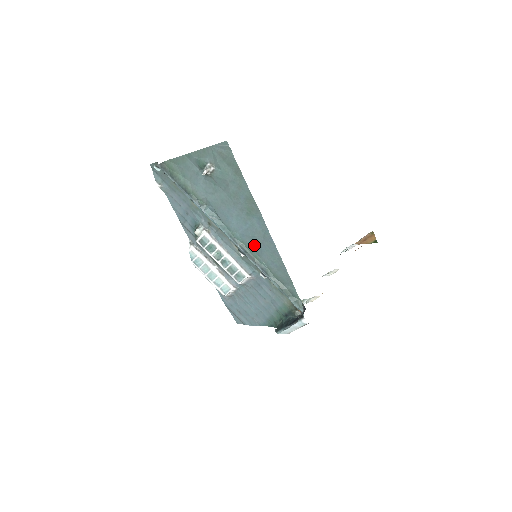
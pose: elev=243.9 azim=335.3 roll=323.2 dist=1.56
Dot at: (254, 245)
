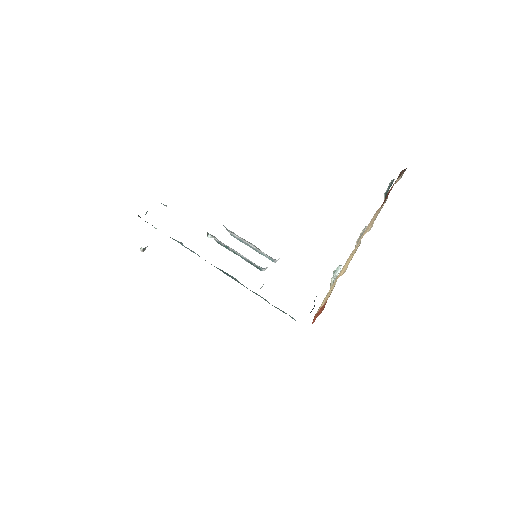
Dot at: occluded
